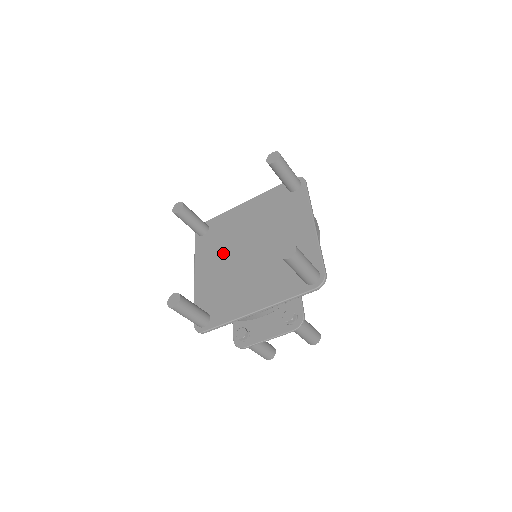
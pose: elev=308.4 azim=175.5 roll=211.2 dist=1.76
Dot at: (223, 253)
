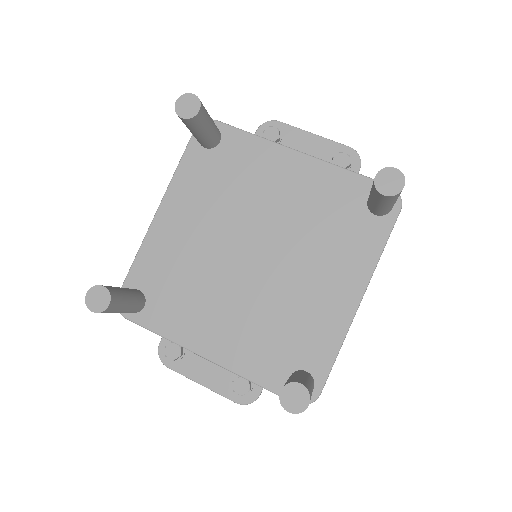
Dot at: (215, 215)
